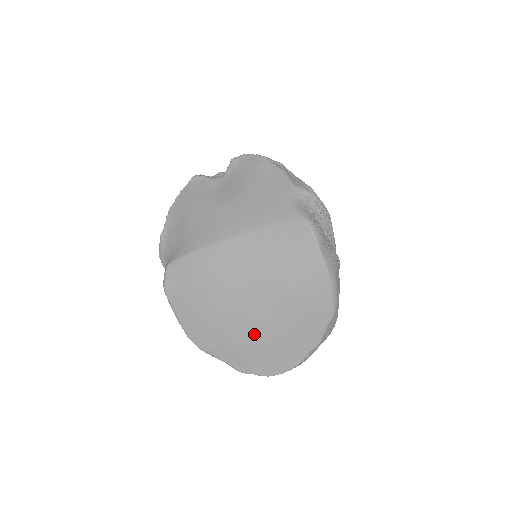
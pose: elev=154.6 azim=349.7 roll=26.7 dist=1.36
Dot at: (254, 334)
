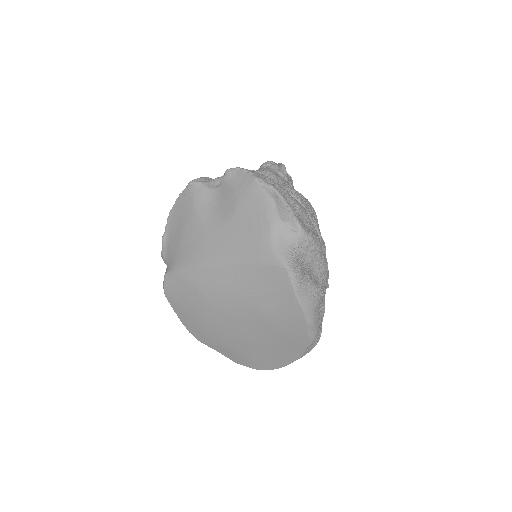
Dot at: (242, 343)
